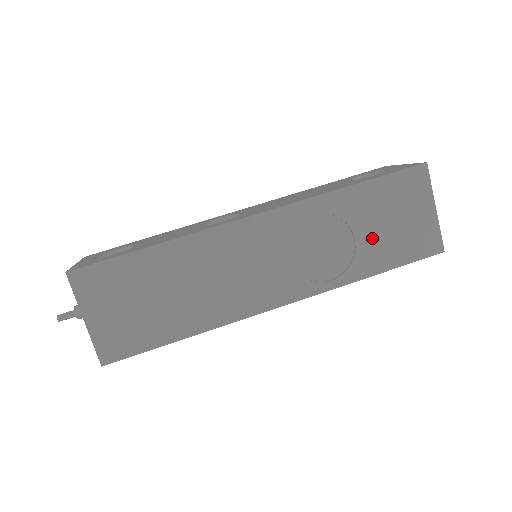
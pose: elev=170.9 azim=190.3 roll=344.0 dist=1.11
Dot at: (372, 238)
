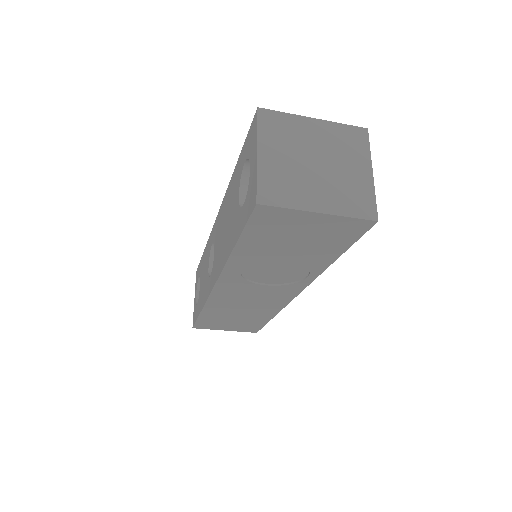
Dot at: (298, 254)
